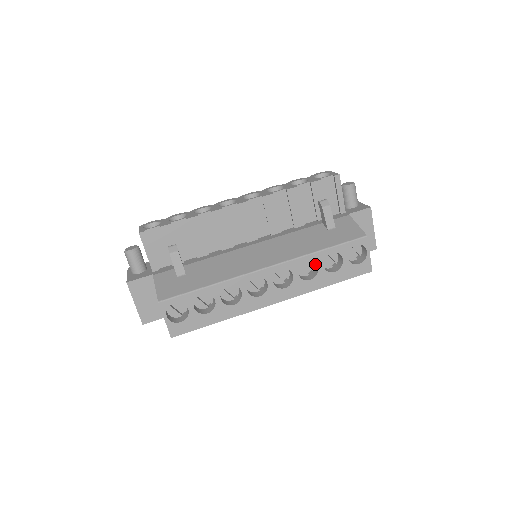
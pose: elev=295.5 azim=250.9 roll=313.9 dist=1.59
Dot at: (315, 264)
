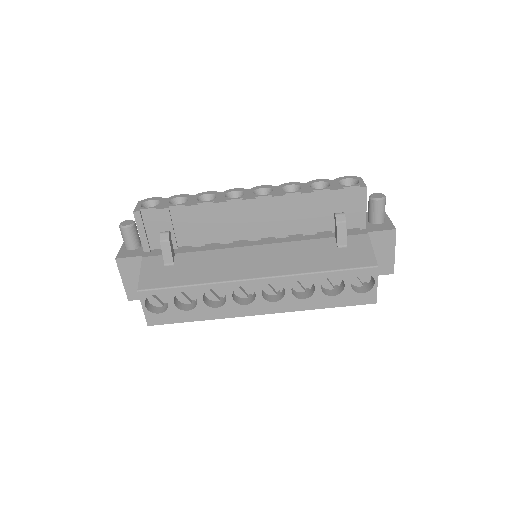
Dot at: occluded
